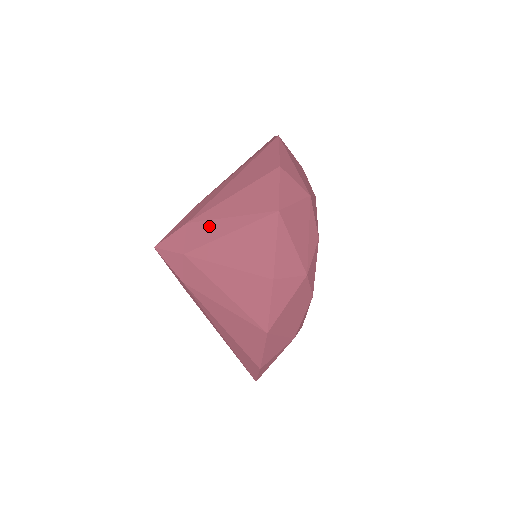
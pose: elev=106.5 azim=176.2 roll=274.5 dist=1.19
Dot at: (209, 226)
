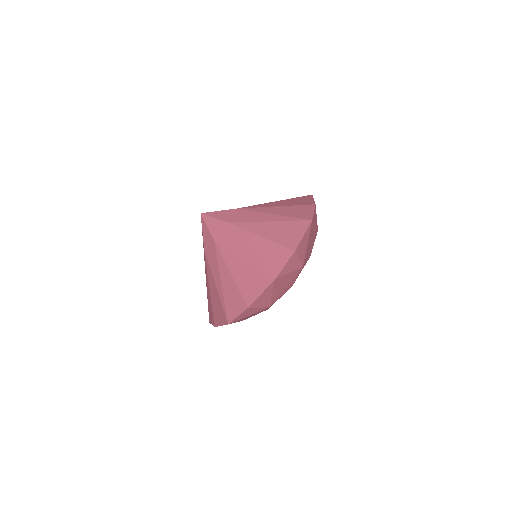
Dot at: (238, 241)
